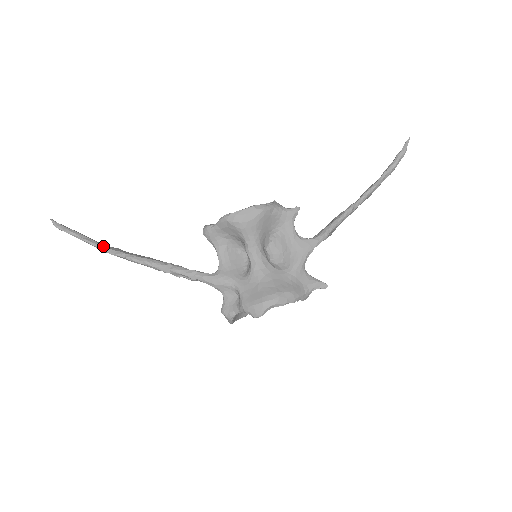
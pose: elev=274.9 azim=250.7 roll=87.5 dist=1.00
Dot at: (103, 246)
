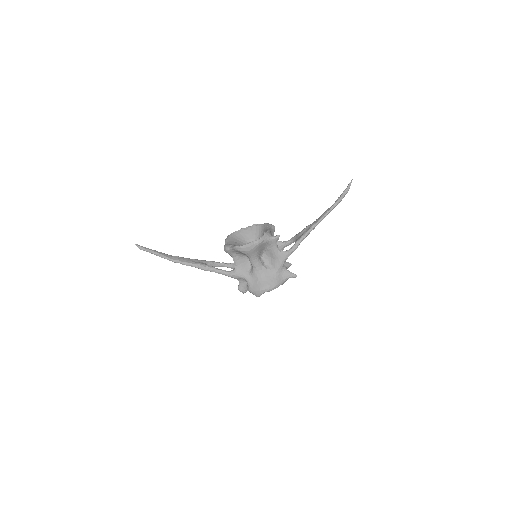
Dot at: (168, 258)
